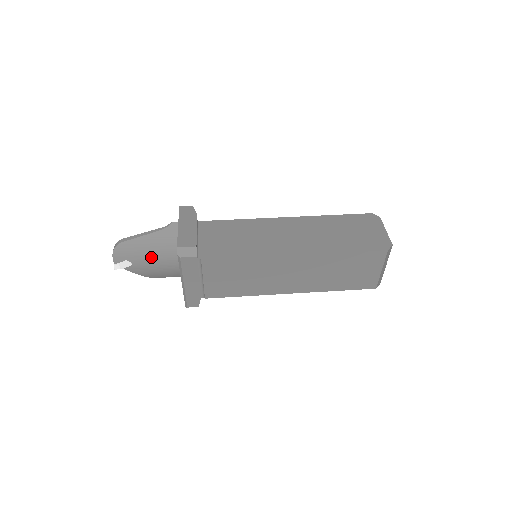
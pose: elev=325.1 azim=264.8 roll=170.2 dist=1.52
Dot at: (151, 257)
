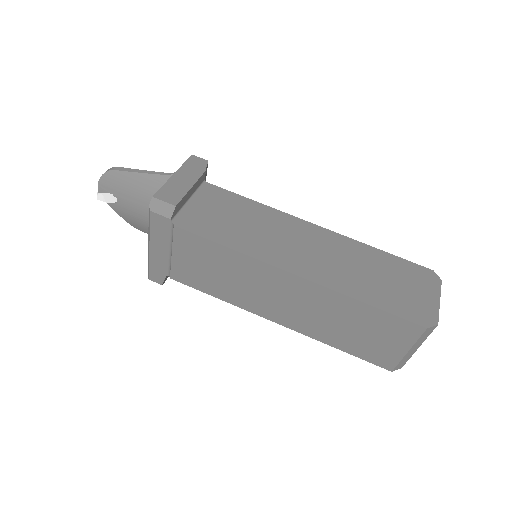
Dot at: (140, 202)
